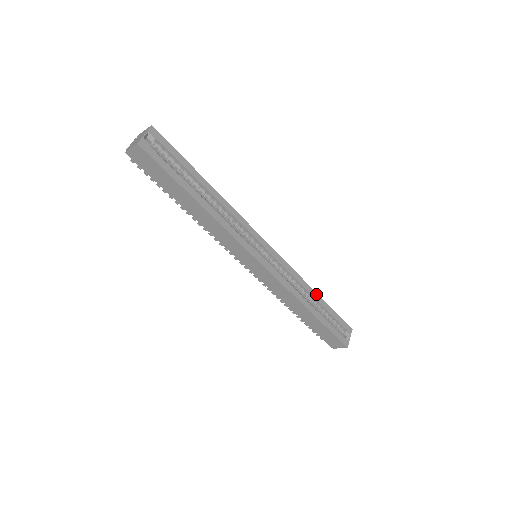
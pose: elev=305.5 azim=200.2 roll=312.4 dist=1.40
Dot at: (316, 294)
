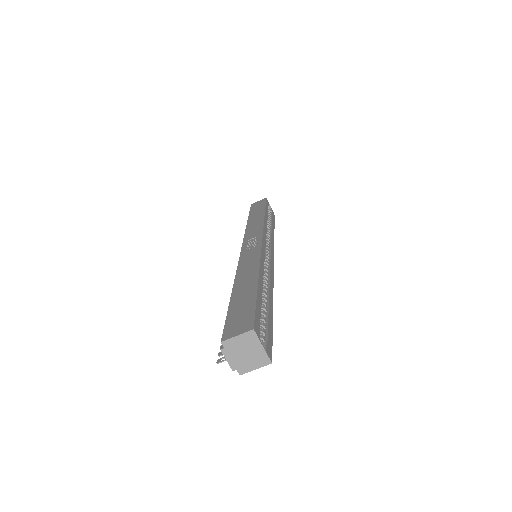
Dot at: (265, 215)
